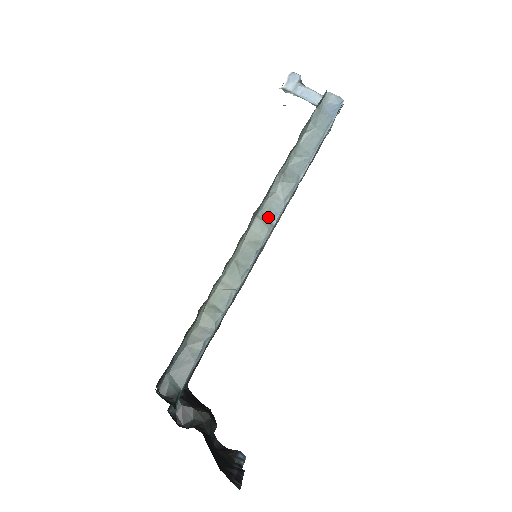
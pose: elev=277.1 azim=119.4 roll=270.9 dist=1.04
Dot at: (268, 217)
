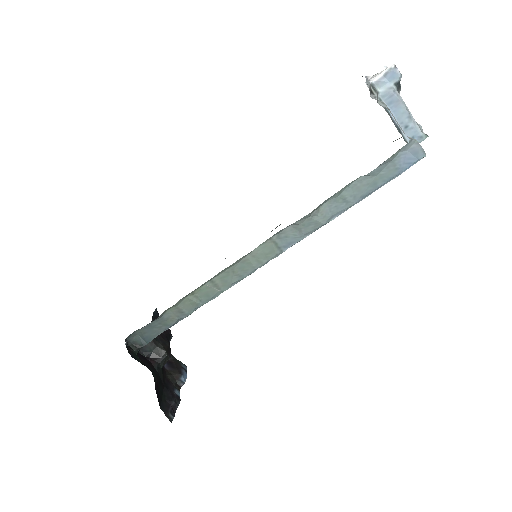
Dot at: (281, 243)
